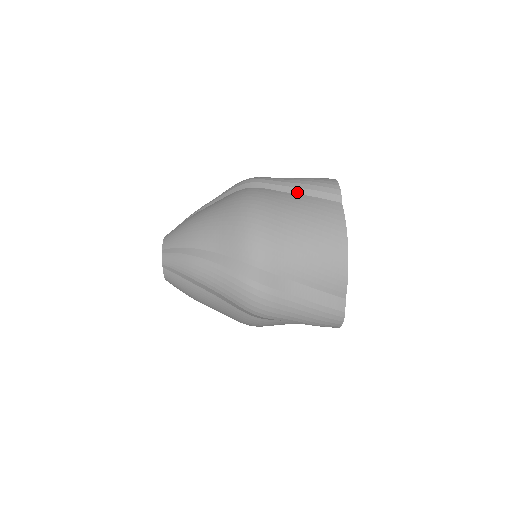
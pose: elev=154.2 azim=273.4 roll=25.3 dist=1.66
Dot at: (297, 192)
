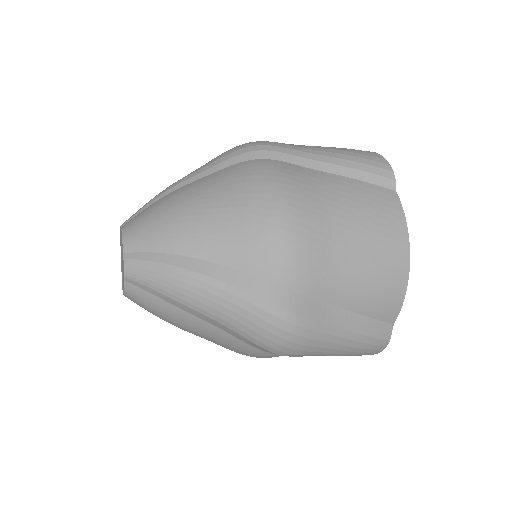
Dot at: (333, 171)
